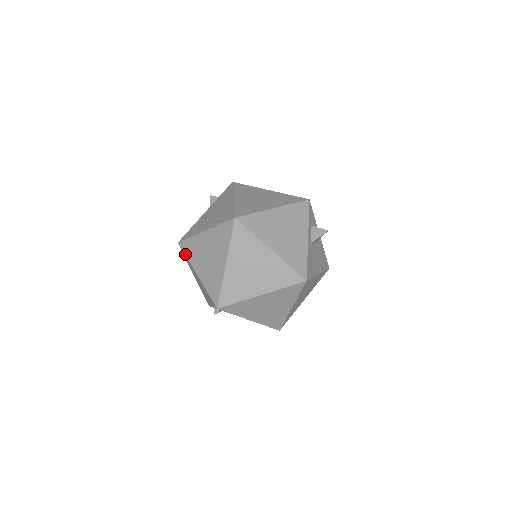
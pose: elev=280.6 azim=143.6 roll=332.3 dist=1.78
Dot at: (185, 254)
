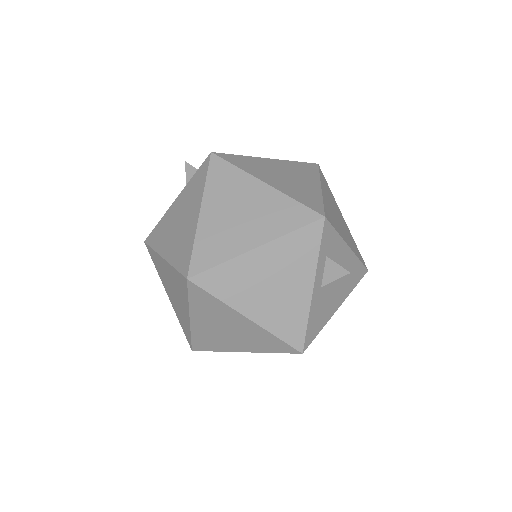
Dot at: occluded
